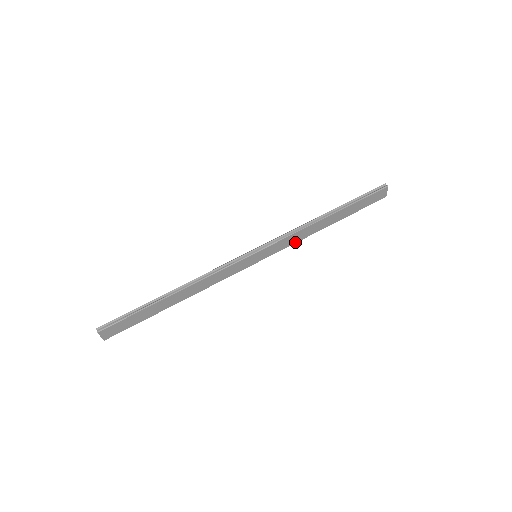
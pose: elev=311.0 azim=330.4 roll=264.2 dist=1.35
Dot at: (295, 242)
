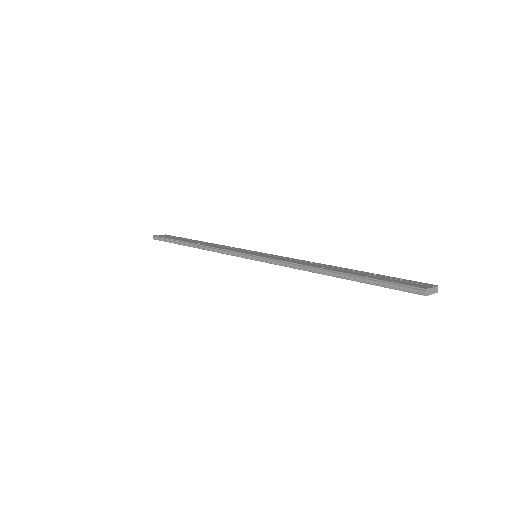
Dot at: occluded
